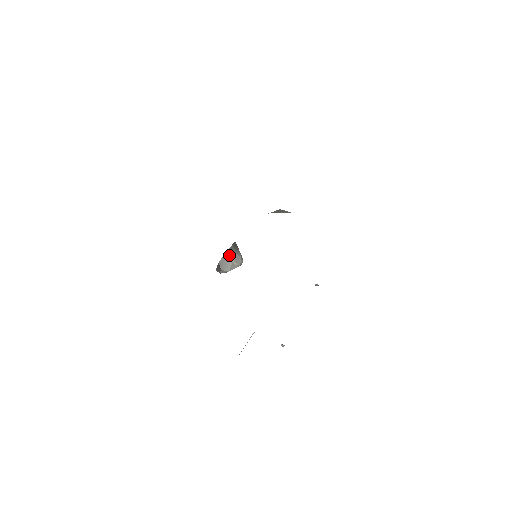
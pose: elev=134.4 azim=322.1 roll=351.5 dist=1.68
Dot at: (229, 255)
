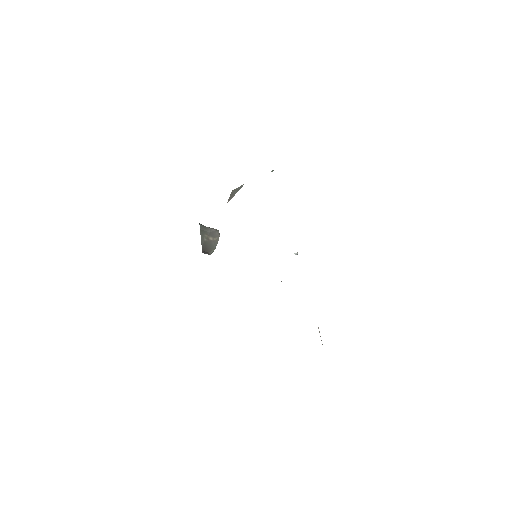
Dot at: (205, 239)
